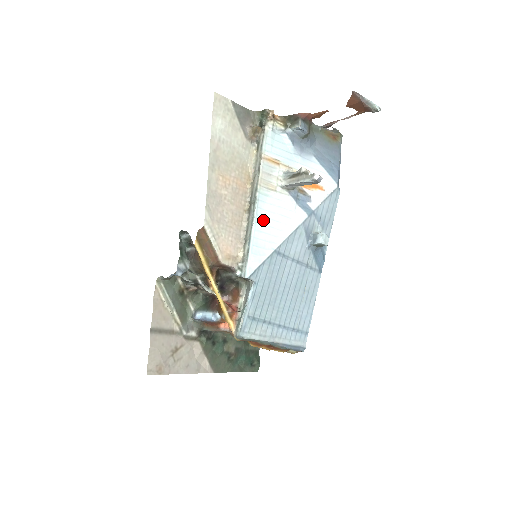
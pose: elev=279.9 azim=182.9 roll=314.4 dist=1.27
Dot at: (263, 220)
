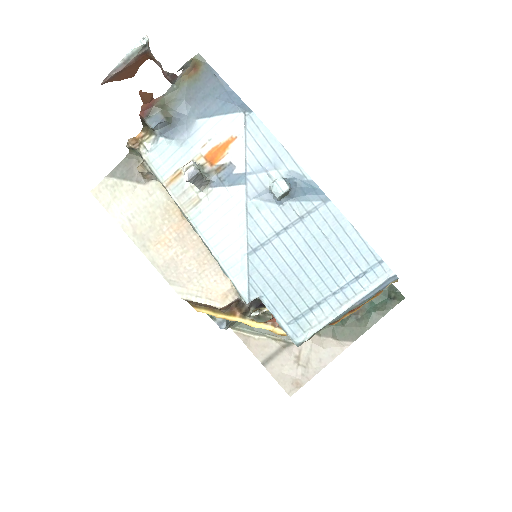
Dot at: (215, 239)
